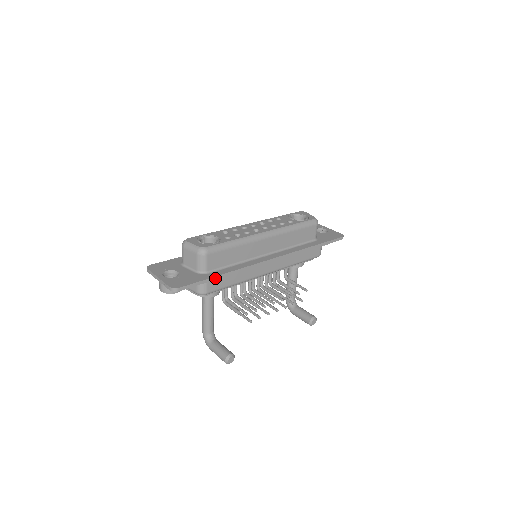
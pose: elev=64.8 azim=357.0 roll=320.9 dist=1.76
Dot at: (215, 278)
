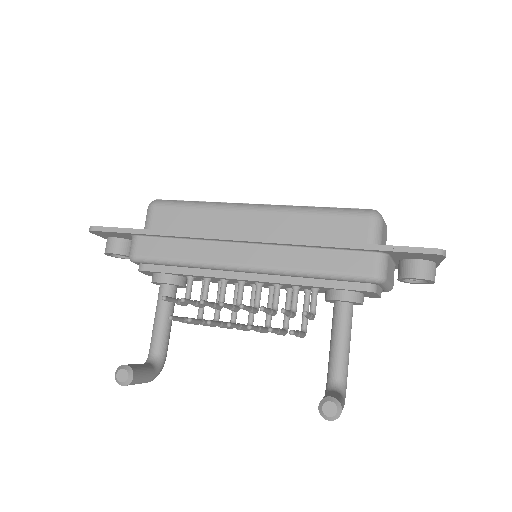
Dot at: (145, 232)
